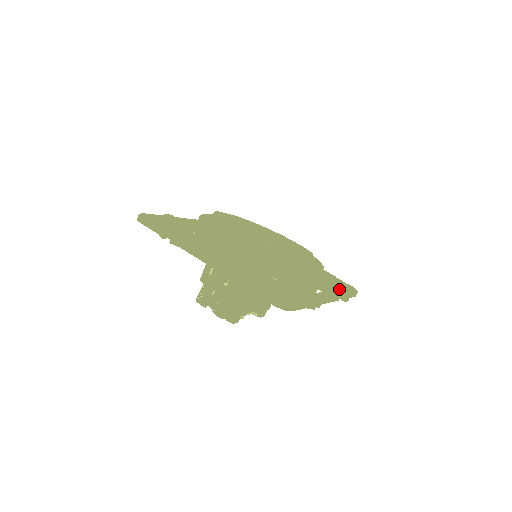
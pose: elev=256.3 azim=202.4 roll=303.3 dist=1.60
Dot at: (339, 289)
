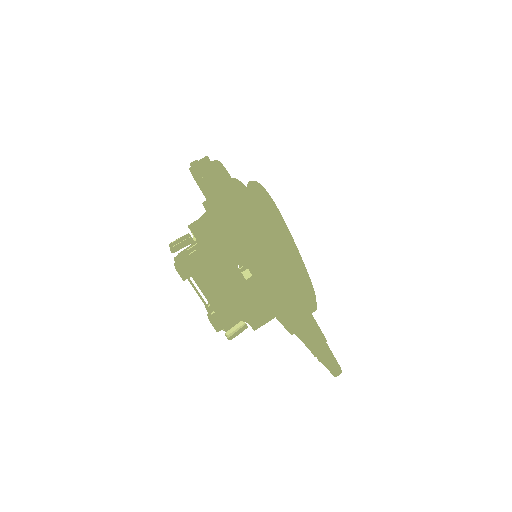
Dot at: occluded
